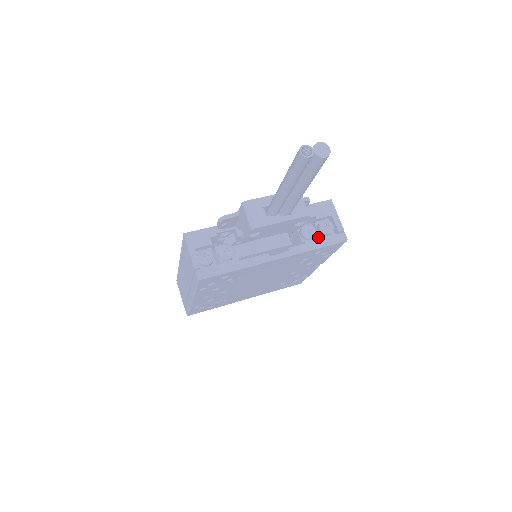
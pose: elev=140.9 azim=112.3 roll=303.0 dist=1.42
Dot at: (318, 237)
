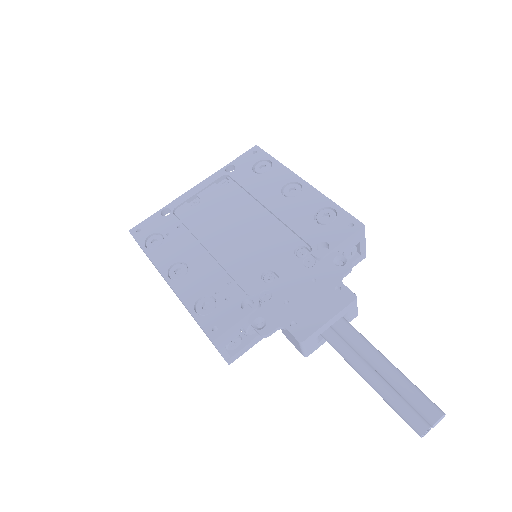
Dot at: occluded
